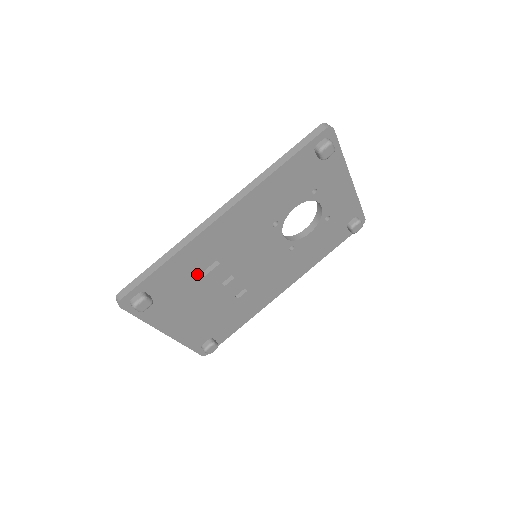
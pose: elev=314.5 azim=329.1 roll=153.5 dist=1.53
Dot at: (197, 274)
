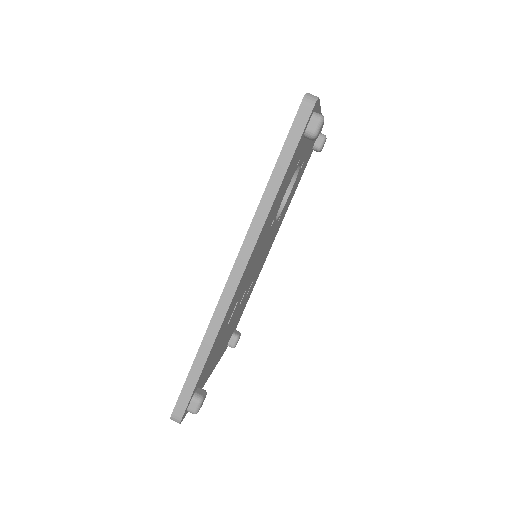
Dot at: (225, 329)
